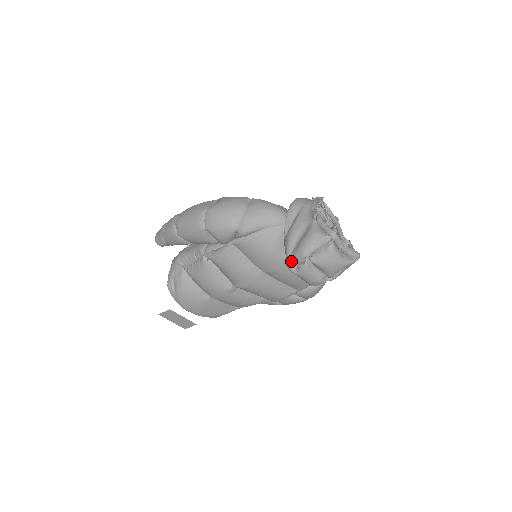
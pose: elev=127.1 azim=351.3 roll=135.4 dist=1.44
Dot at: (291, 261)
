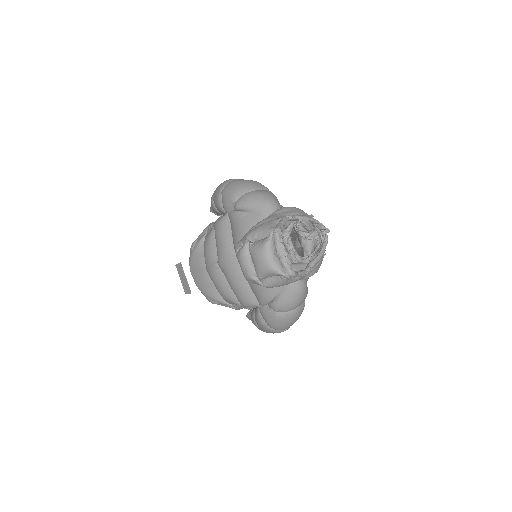
Dot at: (240, 241)
